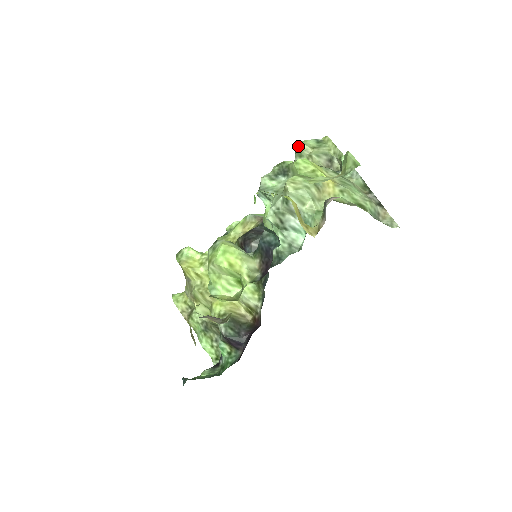
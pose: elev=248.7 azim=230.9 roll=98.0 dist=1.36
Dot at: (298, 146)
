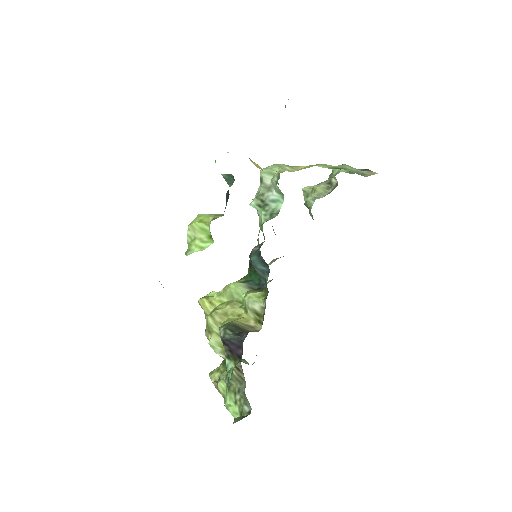
Dot at: (303, 189)
